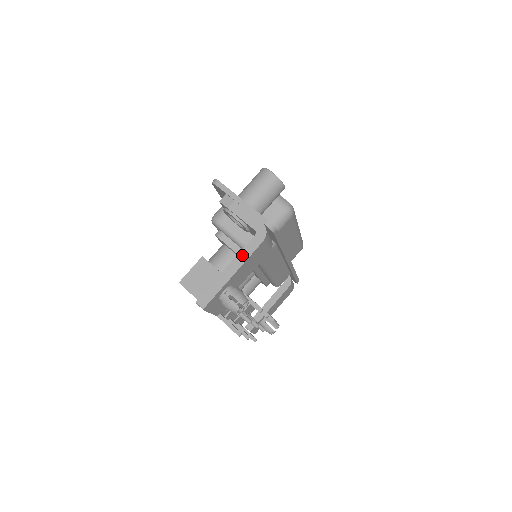
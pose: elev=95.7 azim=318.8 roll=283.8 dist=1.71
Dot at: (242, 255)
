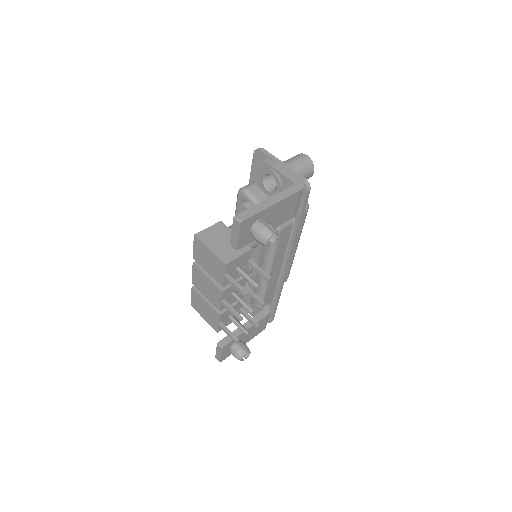
Dot at: (281, 194)
